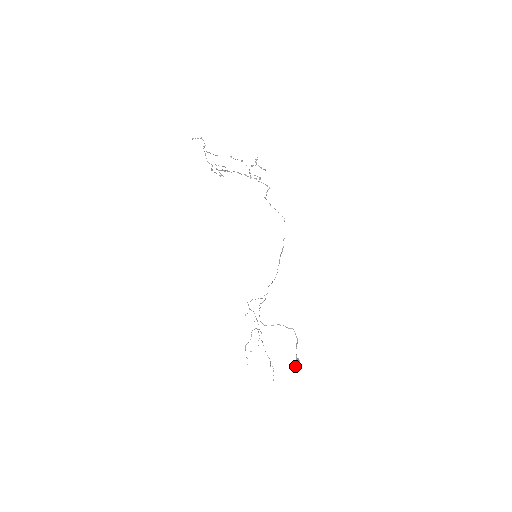
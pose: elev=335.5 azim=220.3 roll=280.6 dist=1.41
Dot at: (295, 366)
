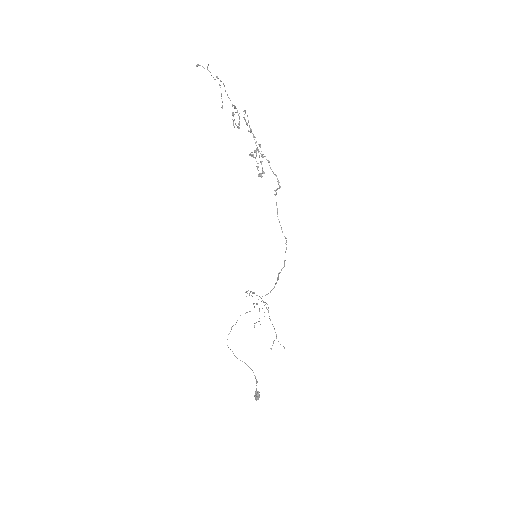
Dot at: (254, 395)
